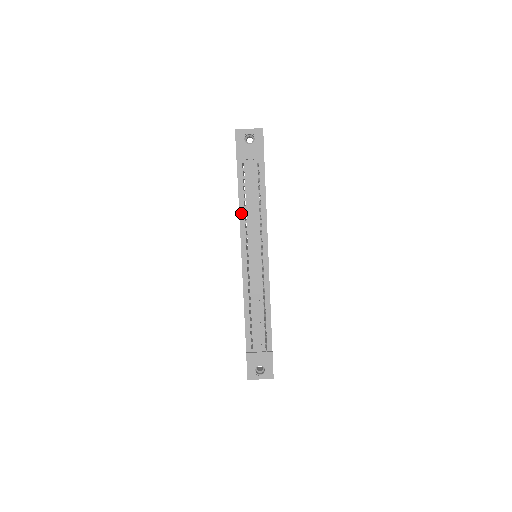
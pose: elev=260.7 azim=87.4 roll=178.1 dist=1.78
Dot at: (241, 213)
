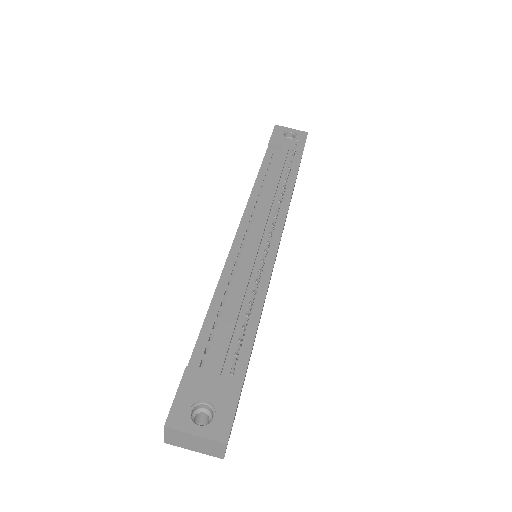
Dot at: (255, 188)
